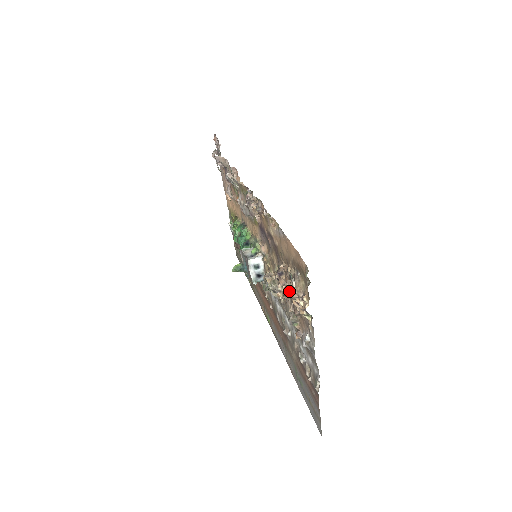
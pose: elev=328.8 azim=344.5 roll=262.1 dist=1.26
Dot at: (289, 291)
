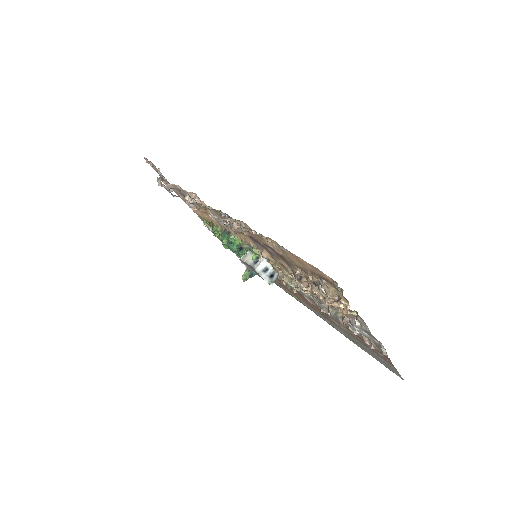
Dot at: (322, 298)
